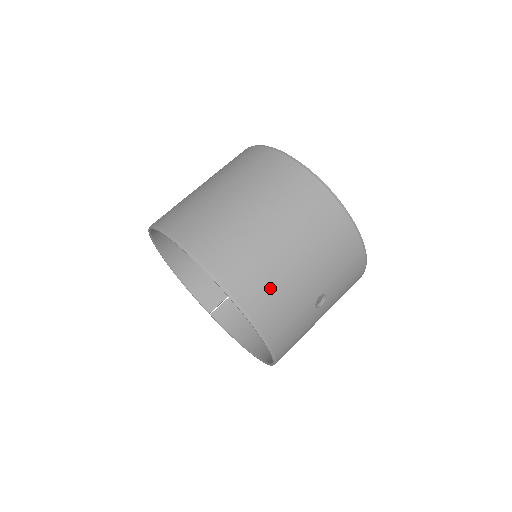
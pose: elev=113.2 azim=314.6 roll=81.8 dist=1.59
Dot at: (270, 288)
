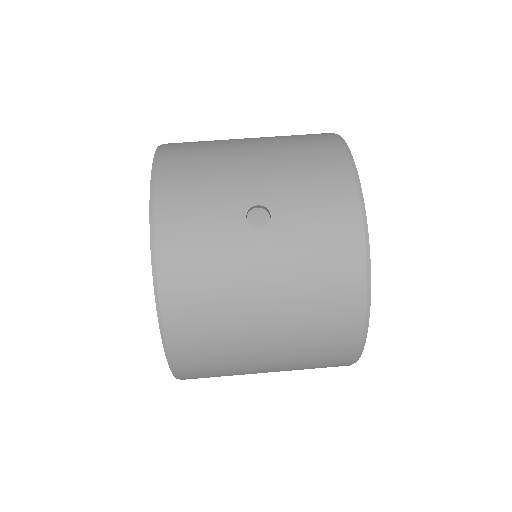
Dot at: (200, 158)
